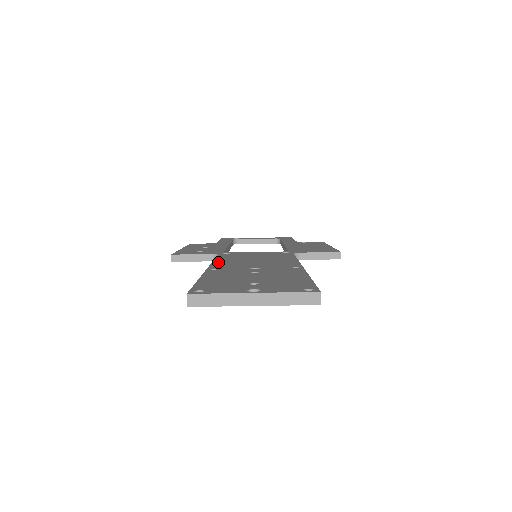
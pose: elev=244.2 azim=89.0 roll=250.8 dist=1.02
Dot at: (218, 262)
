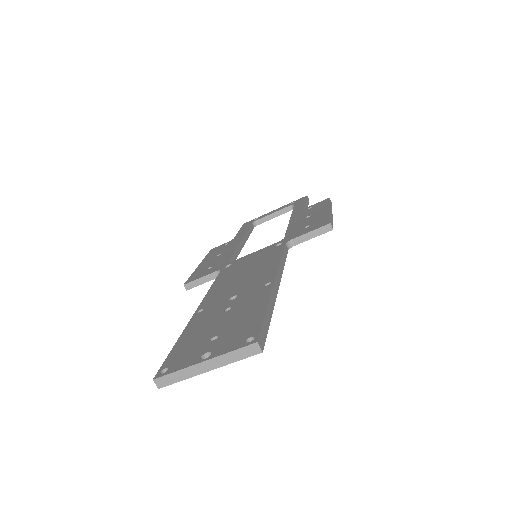
Dot at: (211, 292)
